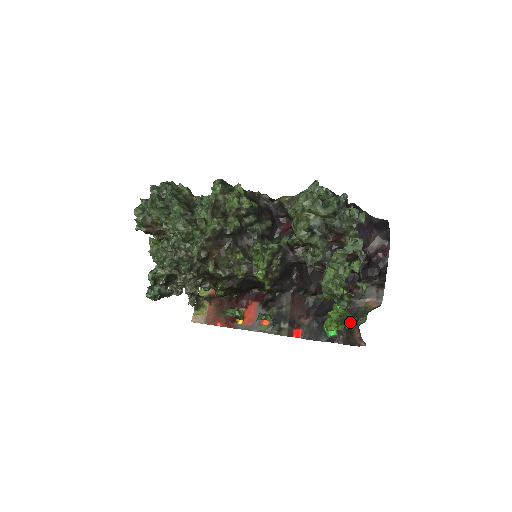
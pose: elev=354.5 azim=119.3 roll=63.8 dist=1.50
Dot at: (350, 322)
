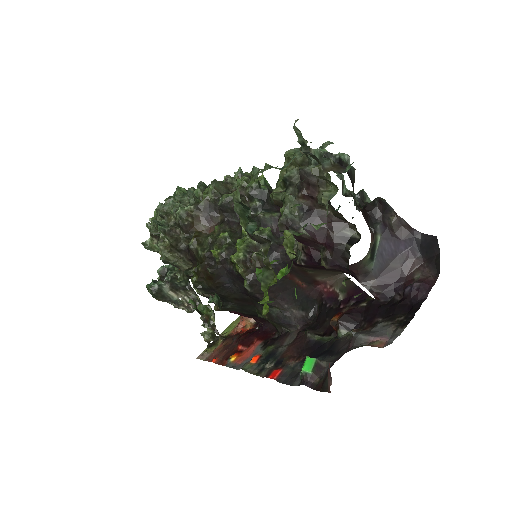
Dot at: (275, 283)
